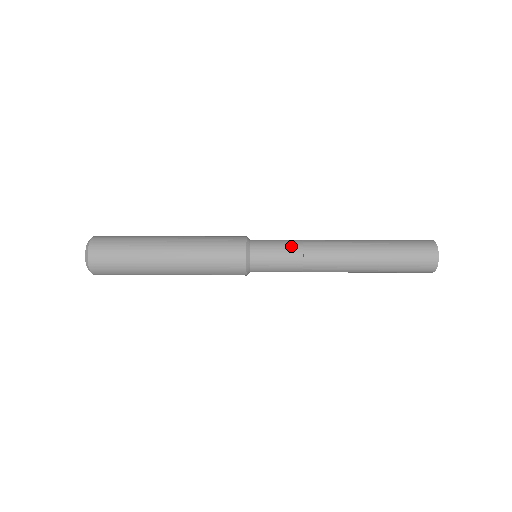
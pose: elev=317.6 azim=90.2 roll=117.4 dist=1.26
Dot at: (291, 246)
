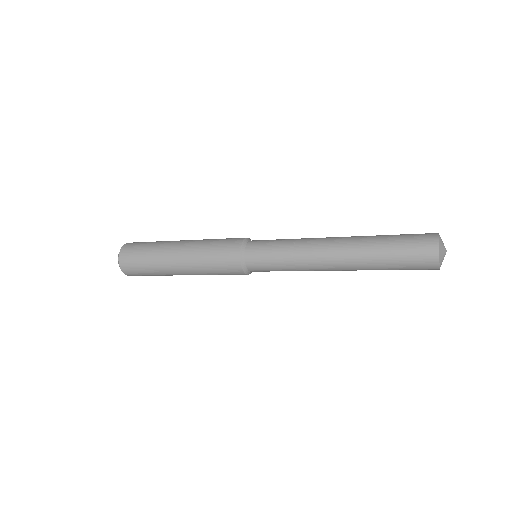
Dot at: (283, 243)
